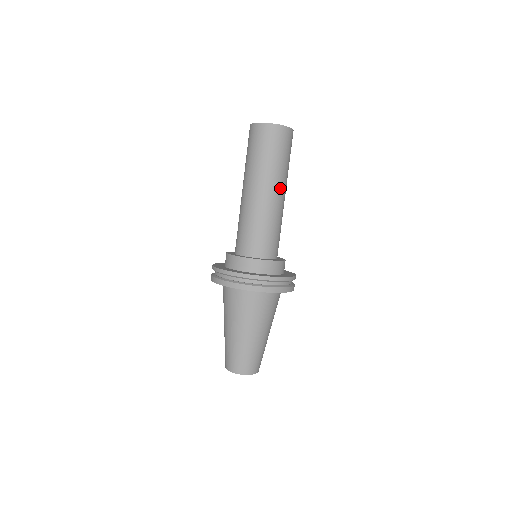
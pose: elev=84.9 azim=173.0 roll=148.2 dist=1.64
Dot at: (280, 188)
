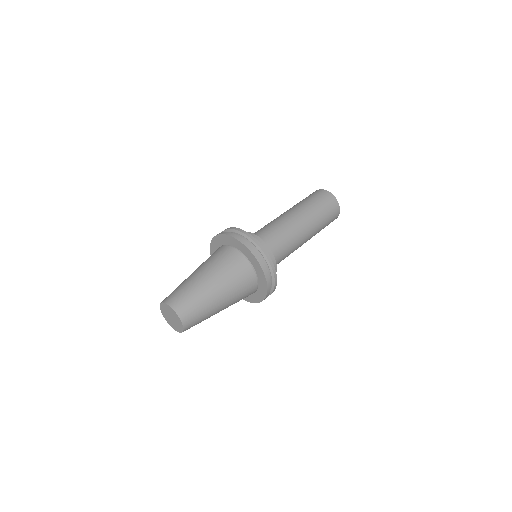
Dot at: (296, 212)
